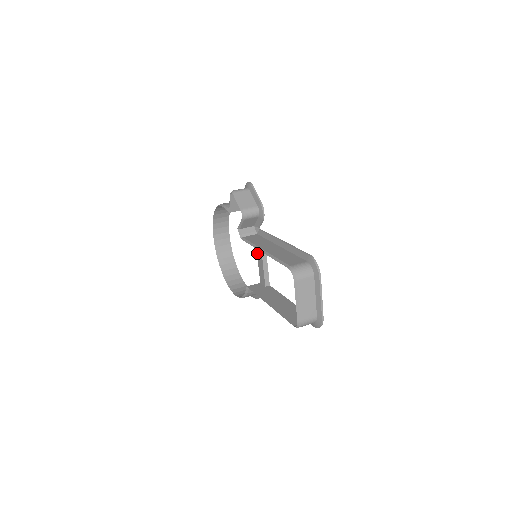
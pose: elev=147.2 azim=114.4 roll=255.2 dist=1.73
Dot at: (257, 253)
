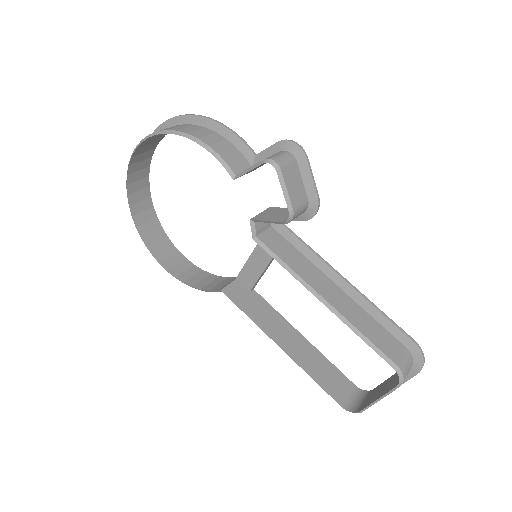
Dot at: (256, 249)
